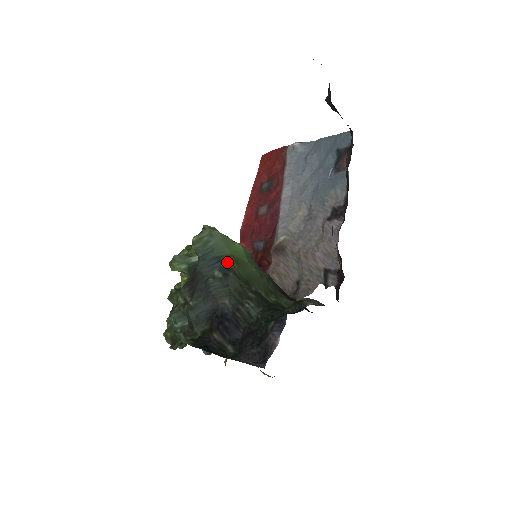
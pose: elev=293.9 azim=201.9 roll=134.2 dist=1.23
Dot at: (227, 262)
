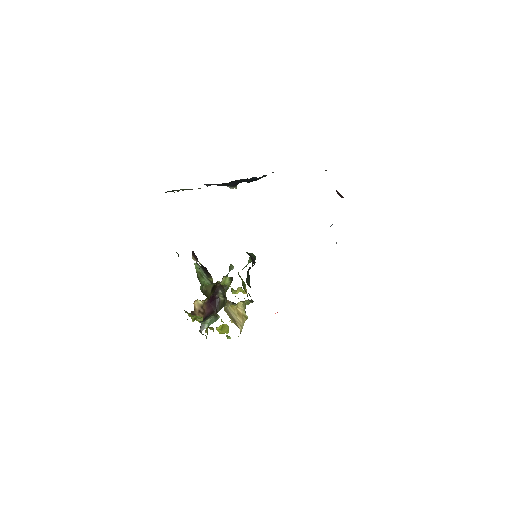
Dot at: occluded
